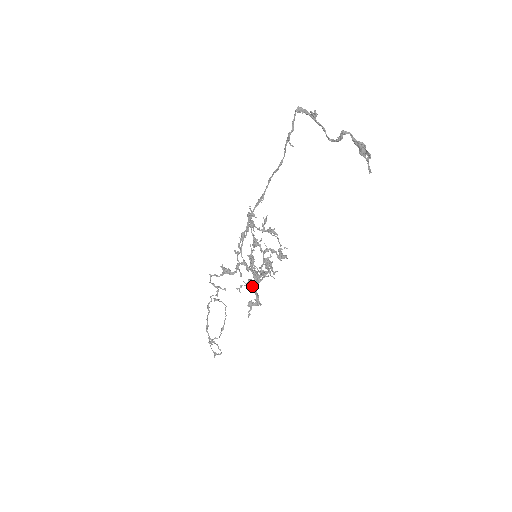
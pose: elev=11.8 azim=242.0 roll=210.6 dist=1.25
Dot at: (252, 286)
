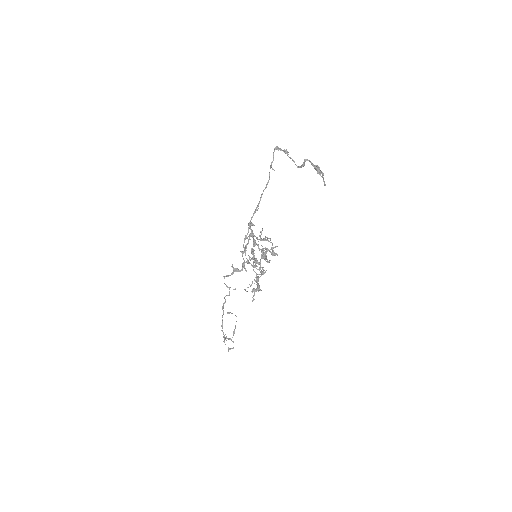
Dot at: occluded
